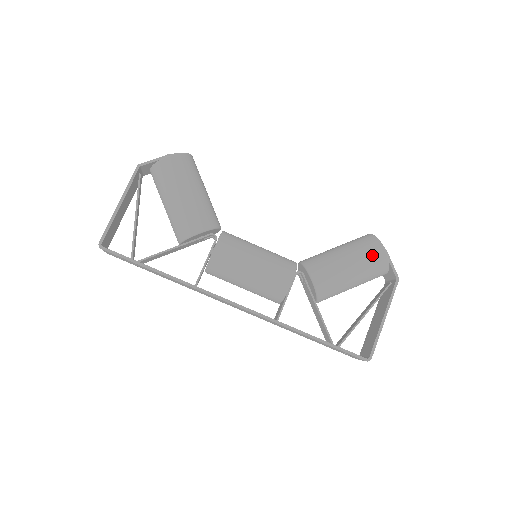
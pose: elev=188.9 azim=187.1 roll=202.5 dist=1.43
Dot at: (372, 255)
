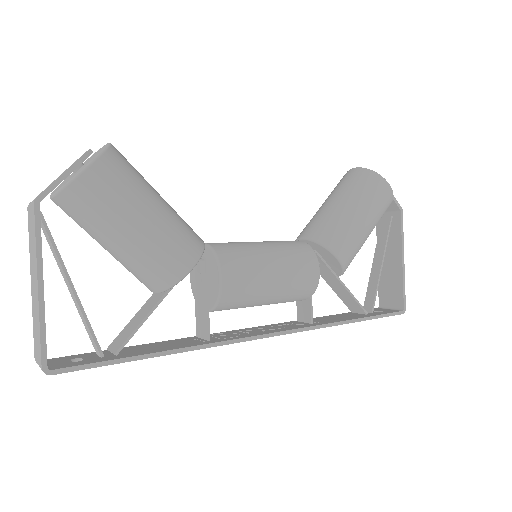
Dot at: (380, 196)
